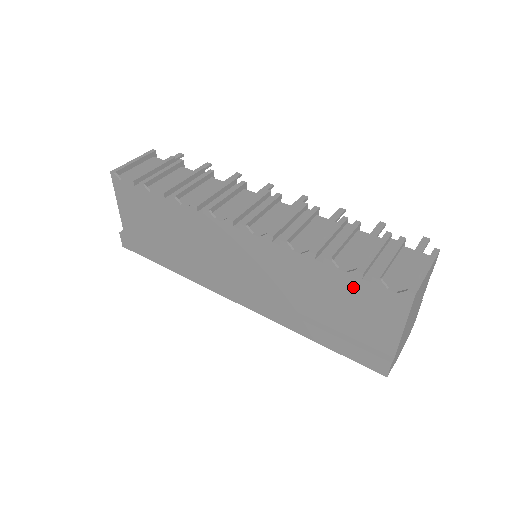
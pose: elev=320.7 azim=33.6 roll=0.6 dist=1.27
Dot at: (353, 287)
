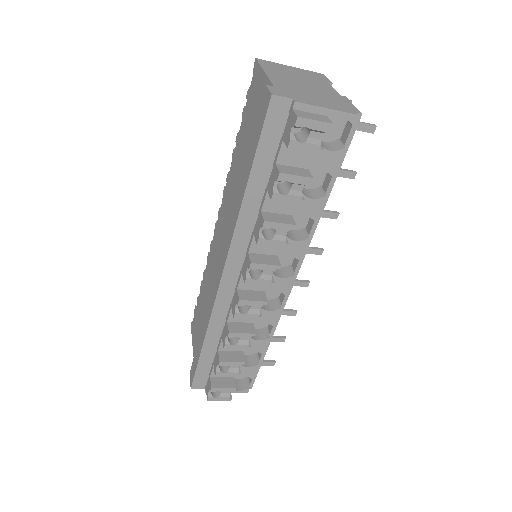
Dot at: (246, 119)
